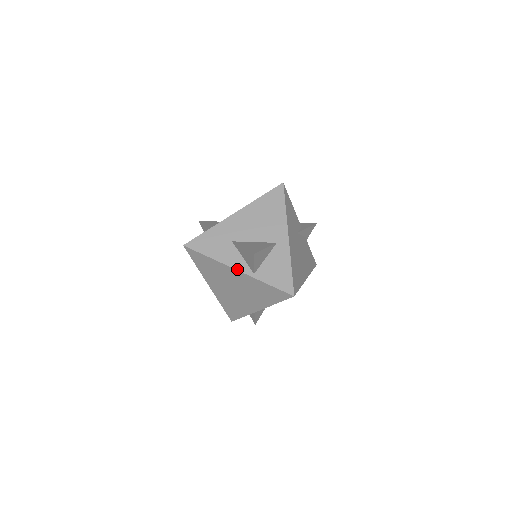
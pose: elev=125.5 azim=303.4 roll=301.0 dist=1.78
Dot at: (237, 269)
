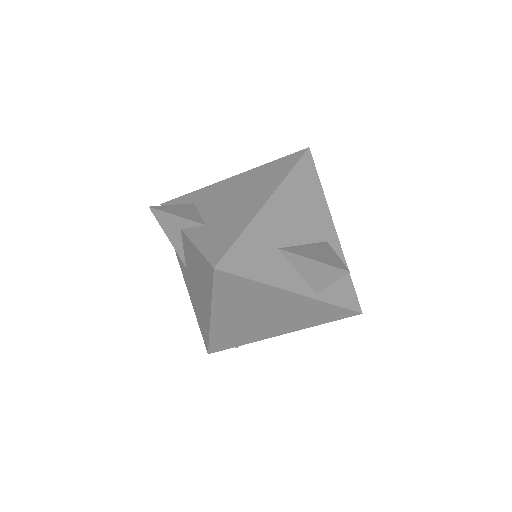
Dot at: (297, 292)
